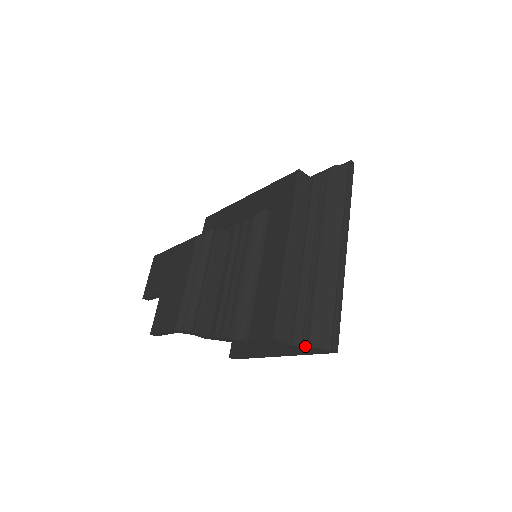
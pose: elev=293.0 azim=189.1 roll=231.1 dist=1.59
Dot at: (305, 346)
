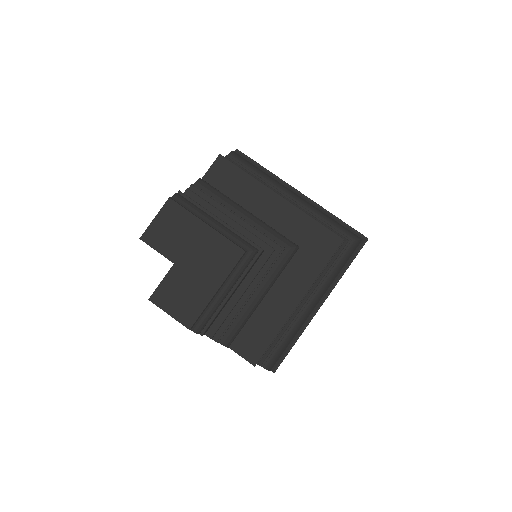
Dot at: (263, 367)
